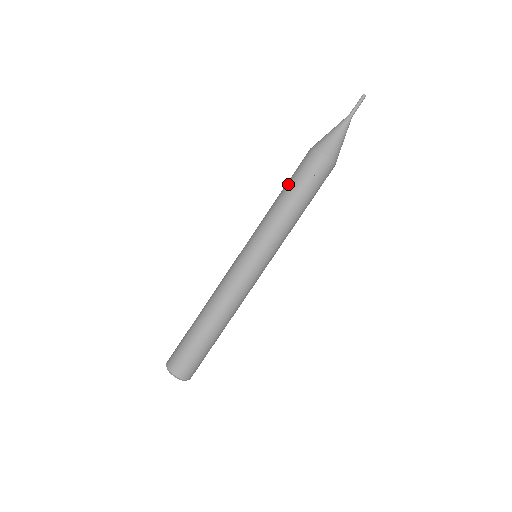
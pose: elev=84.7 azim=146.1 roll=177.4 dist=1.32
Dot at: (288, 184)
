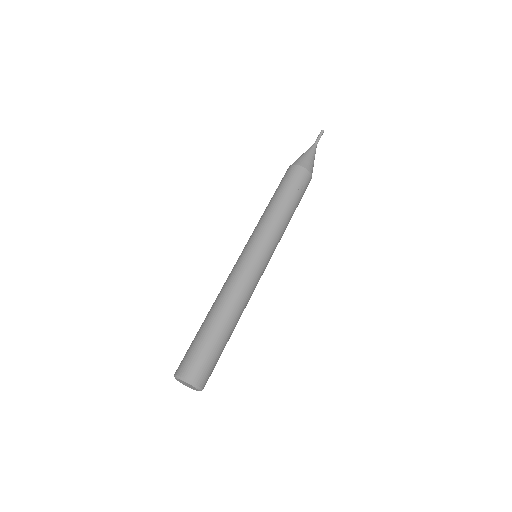
Dot at: (283, 192)
